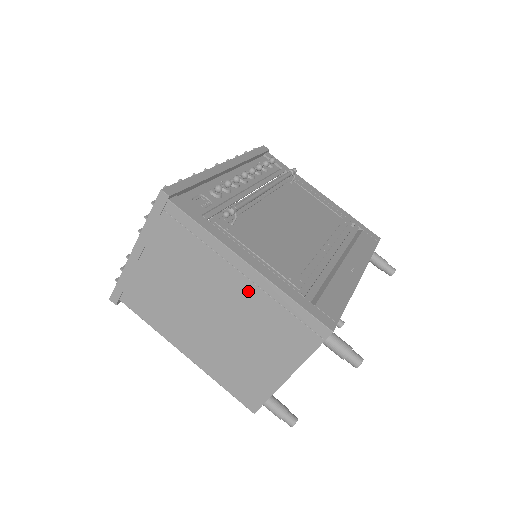
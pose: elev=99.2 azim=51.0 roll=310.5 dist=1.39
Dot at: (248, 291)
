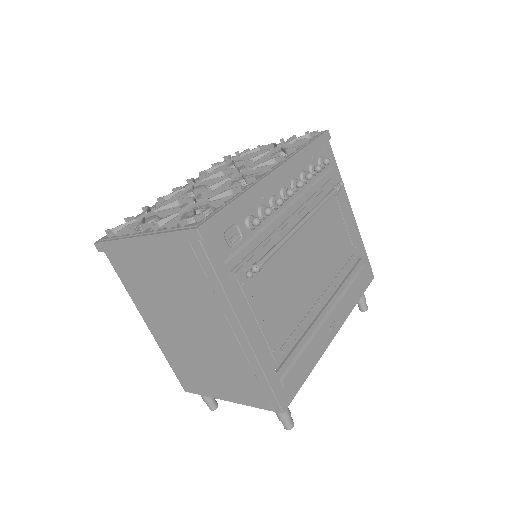
Dot at: (232, 345)
